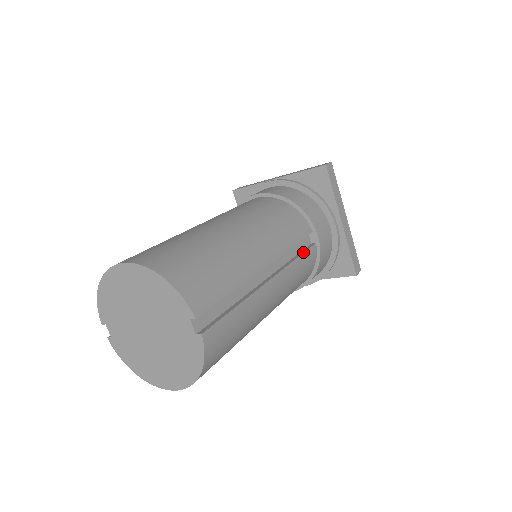
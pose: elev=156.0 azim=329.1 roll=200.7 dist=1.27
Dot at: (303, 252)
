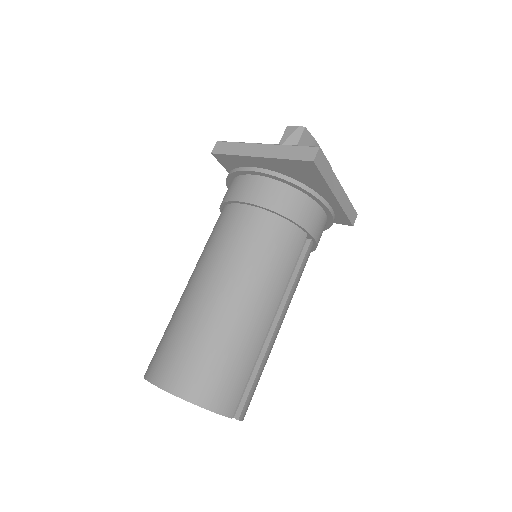
Dot at: (301, 264)
